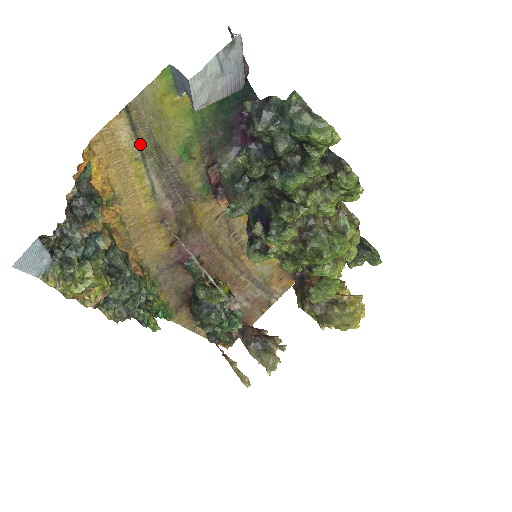
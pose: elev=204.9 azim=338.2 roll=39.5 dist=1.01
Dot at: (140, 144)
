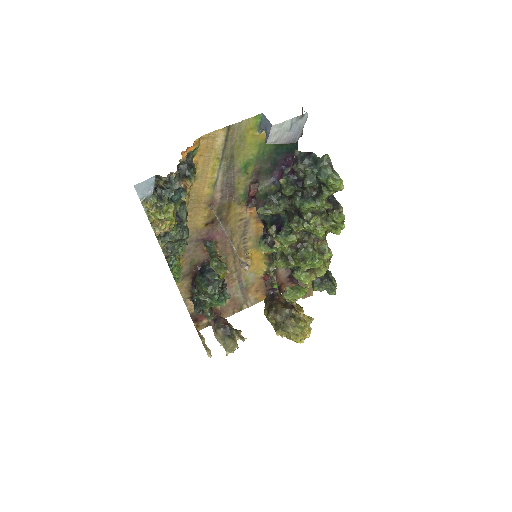
Dot at: (224, 150)
